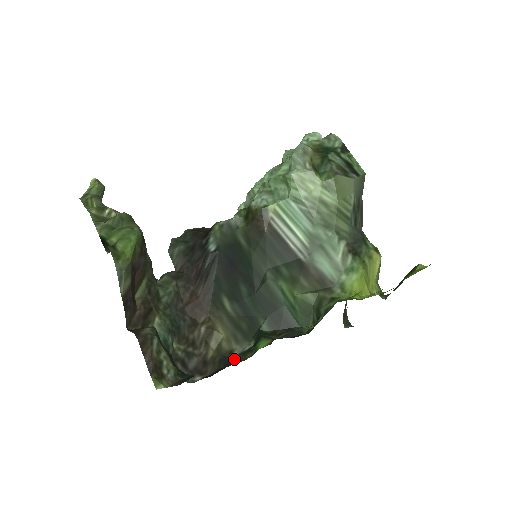
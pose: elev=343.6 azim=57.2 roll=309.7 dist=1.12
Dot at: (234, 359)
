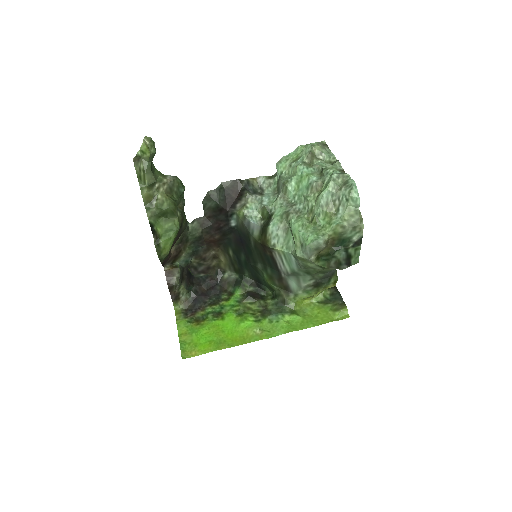
Dot at: (223, 281)
